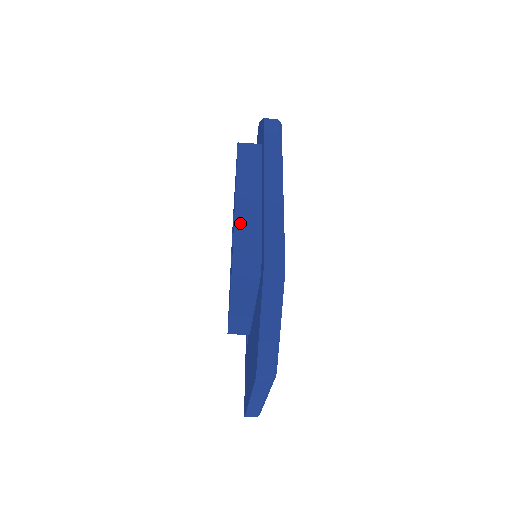
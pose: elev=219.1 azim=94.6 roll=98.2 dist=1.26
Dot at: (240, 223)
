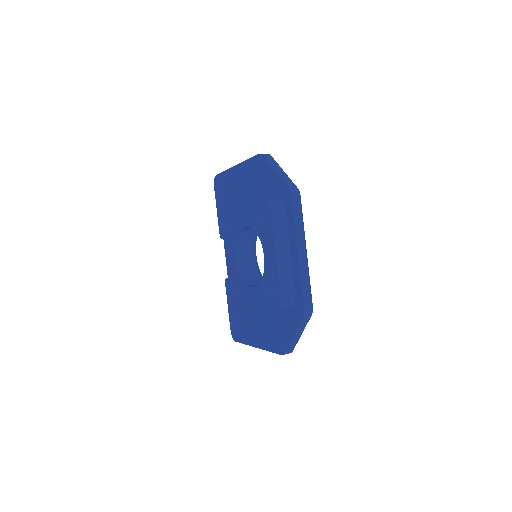
Dot at: (281, 277)
